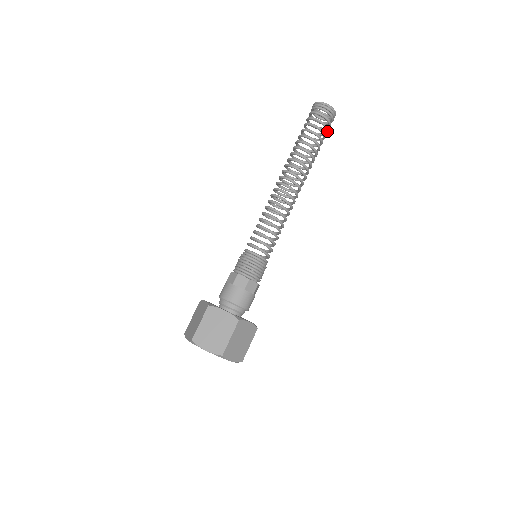
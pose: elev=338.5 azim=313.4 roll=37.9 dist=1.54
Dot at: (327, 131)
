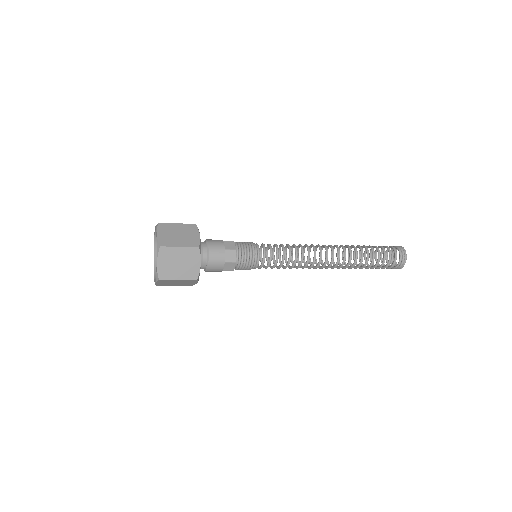
Dot at: (388, 264)
